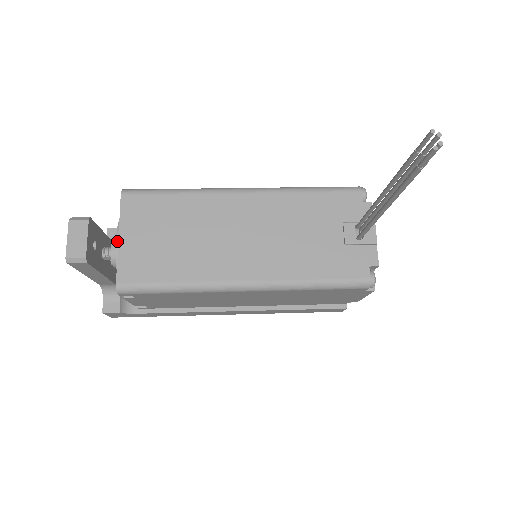
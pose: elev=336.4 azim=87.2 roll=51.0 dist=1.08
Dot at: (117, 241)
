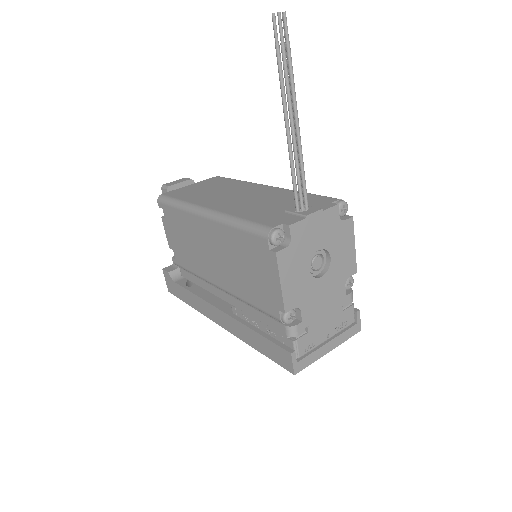
Dot at: occluded
